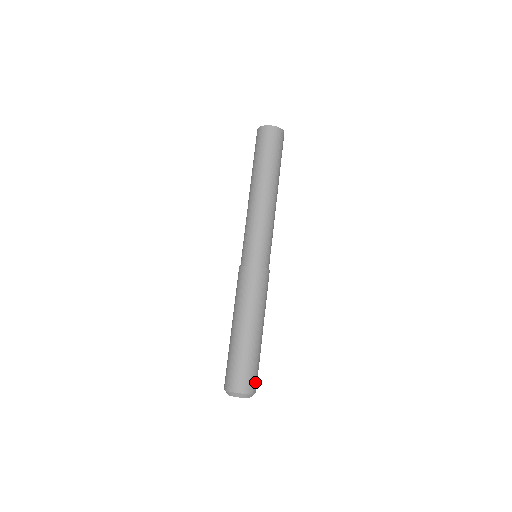
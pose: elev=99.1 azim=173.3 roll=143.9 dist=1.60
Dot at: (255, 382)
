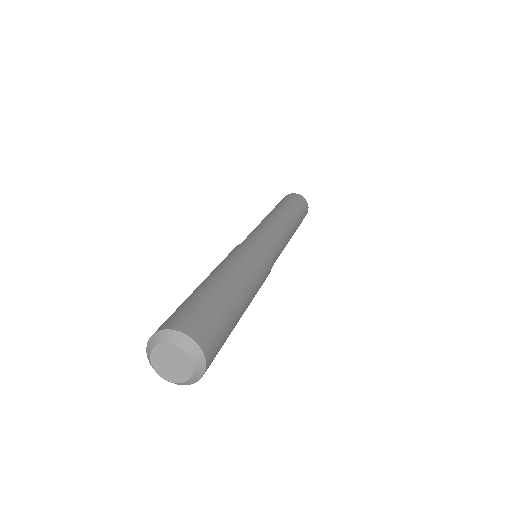
Dot at: (211, 362)
